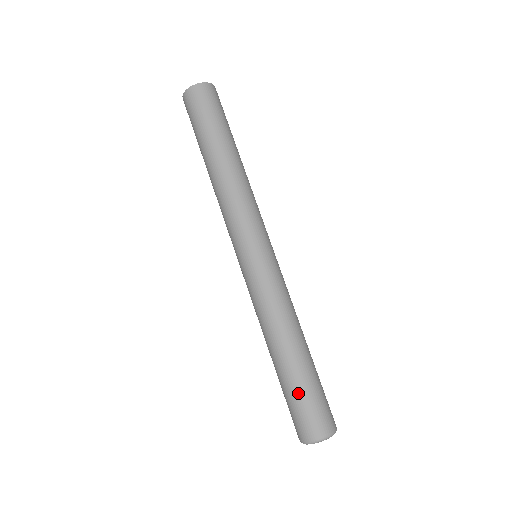
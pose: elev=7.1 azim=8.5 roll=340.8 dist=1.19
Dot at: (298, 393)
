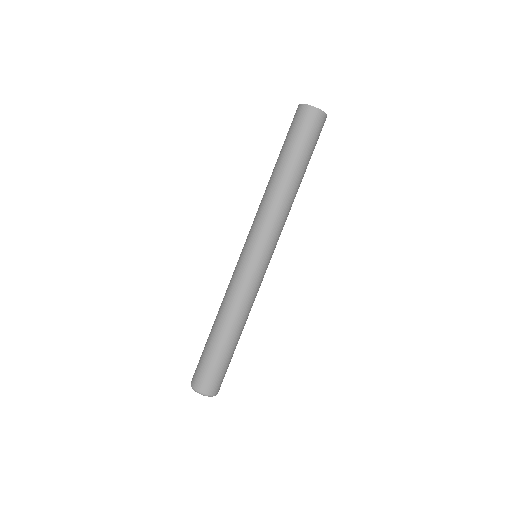
Dot at: (203, 353)
